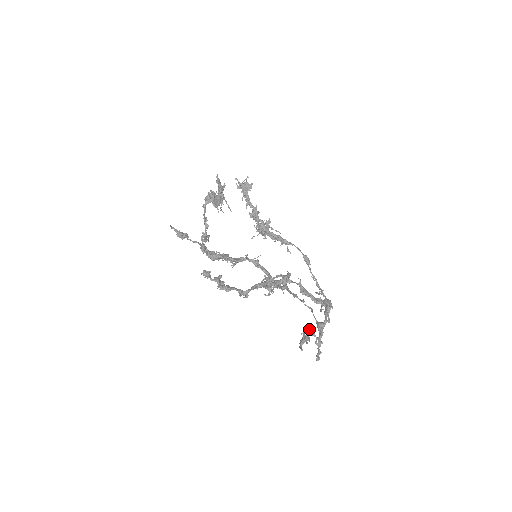
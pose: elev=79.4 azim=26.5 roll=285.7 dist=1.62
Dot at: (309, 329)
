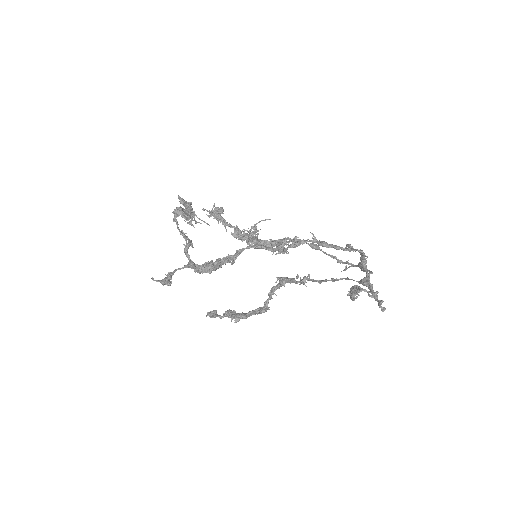
Dot at: (353, 286)
